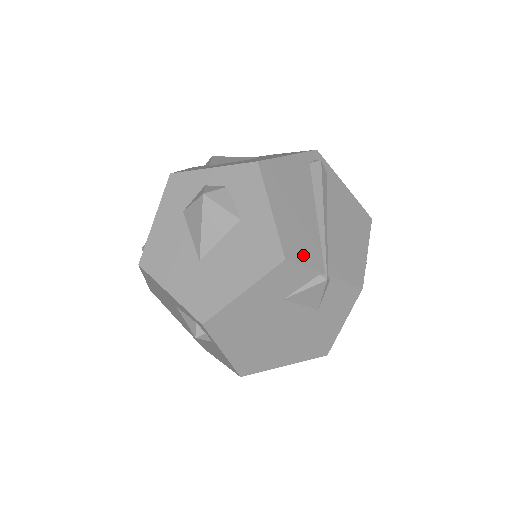
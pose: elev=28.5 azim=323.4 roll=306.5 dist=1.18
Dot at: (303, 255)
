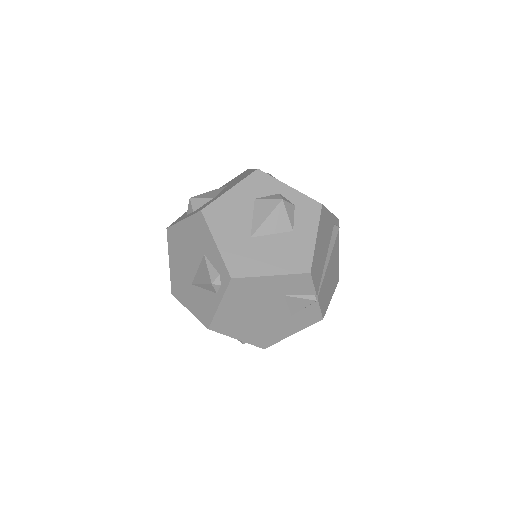
Dot at: (315, 277)
